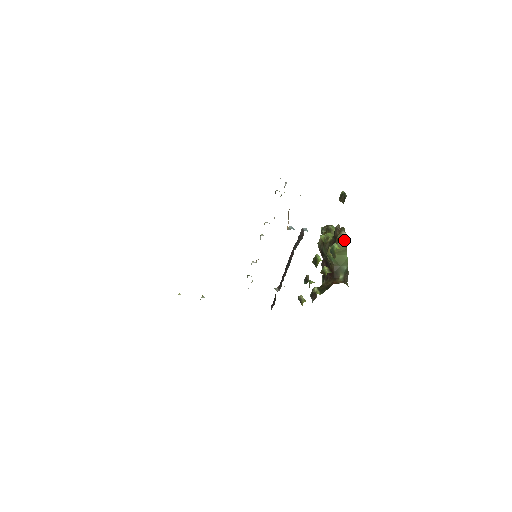
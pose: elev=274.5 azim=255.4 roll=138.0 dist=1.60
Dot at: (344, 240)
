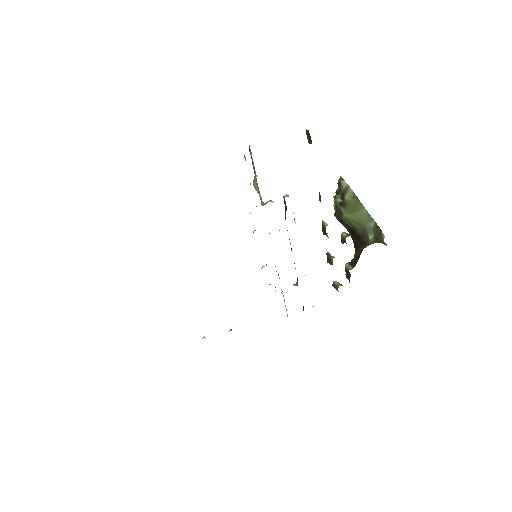
Dot at: (348, 190)
